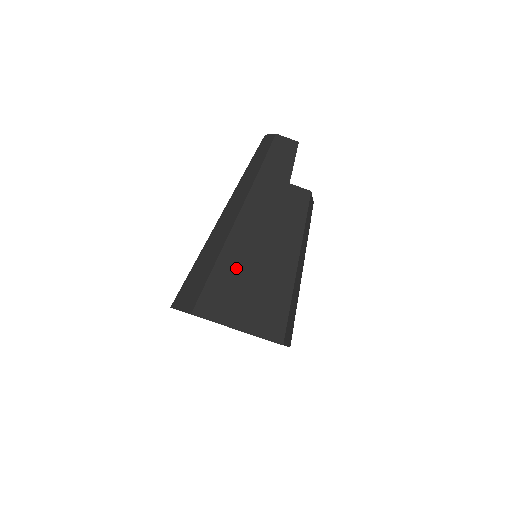
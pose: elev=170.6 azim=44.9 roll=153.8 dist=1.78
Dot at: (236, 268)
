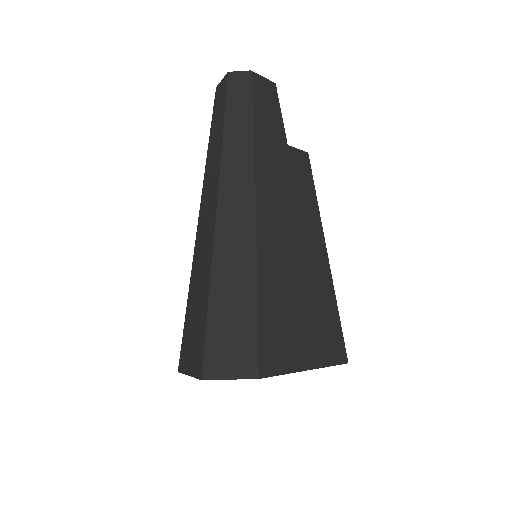
Dot at: (280, 284)
